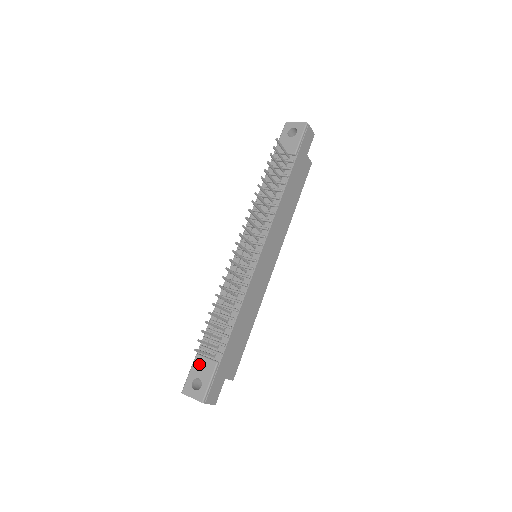
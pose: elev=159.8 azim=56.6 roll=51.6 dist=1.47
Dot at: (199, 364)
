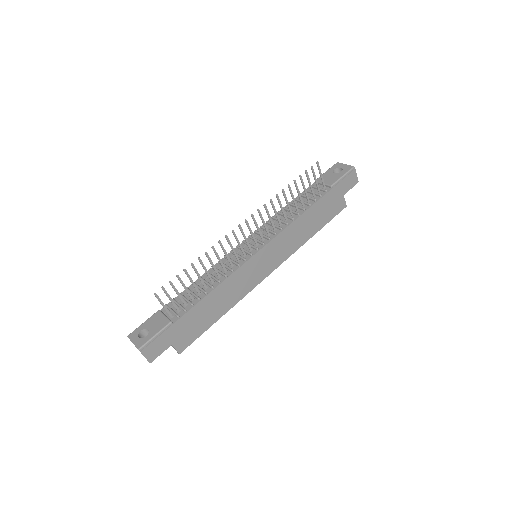
Dot at: (156, 318)
